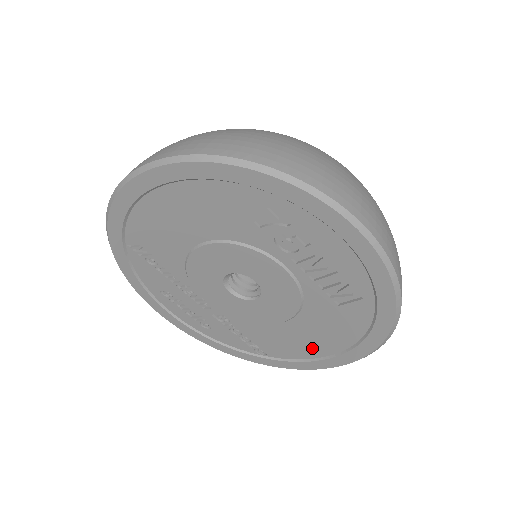
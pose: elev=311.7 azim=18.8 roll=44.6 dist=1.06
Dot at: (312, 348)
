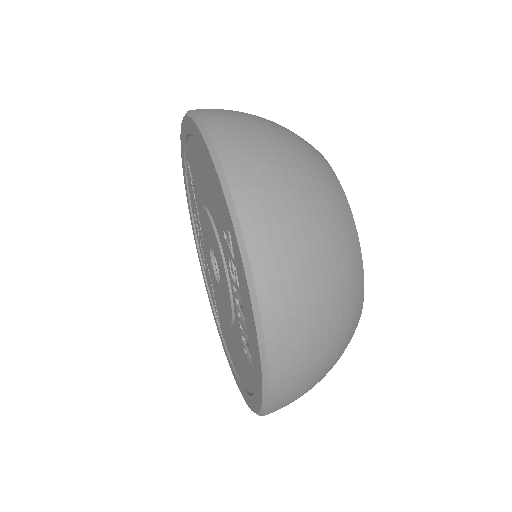
Dot at: (234, 358)
